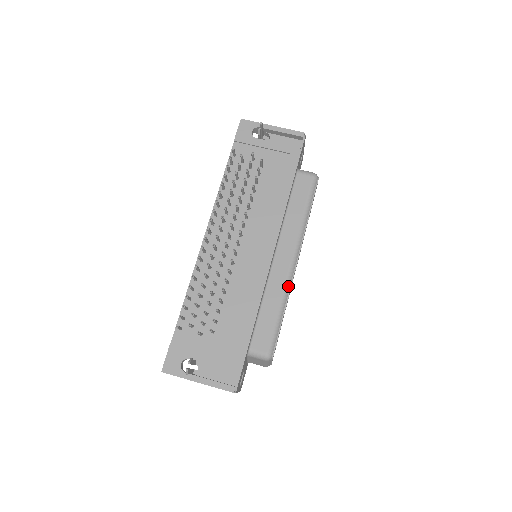
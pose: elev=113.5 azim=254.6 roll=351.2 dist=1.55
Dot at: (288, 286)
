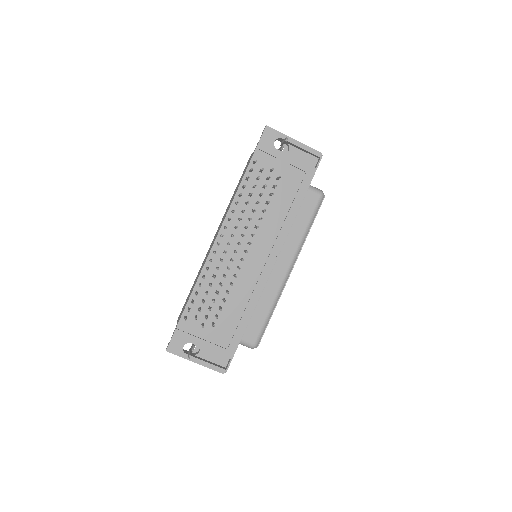
Dot at: (280, 291)
